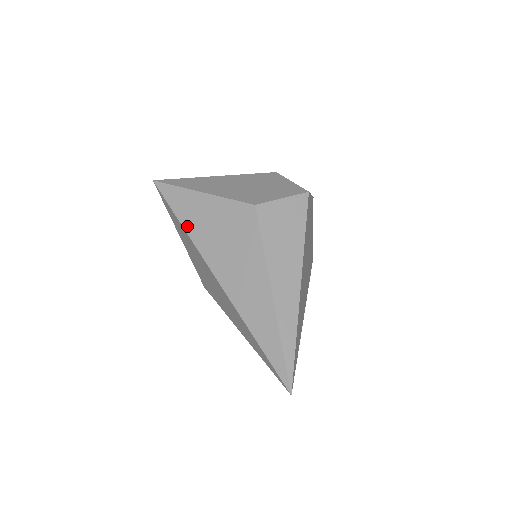
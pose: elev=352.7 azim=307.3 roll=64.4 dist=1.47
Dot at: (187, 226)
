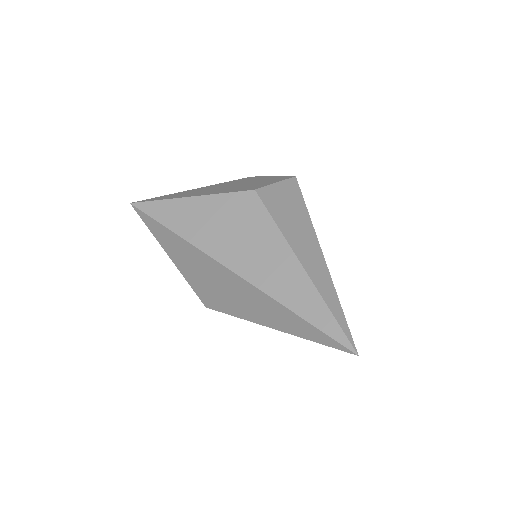
Dot at: (184, 233)
